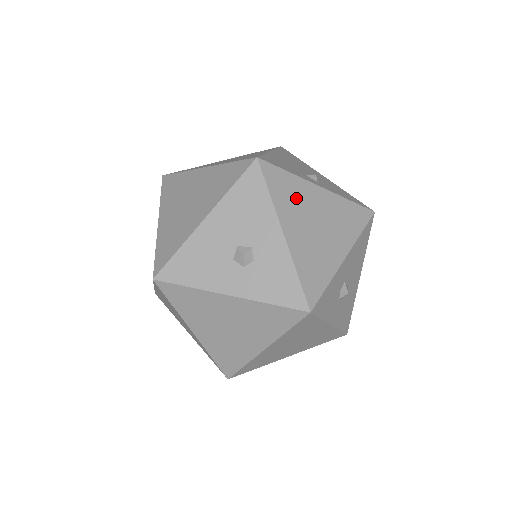
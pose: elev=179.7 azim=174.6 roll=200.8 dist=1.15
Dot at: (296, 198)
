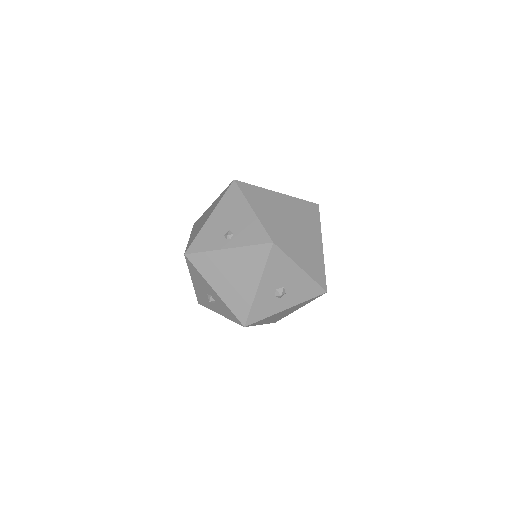
Dot at: (214, 266)
